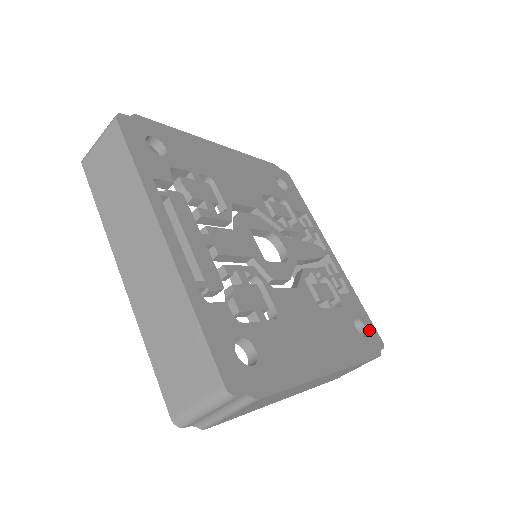
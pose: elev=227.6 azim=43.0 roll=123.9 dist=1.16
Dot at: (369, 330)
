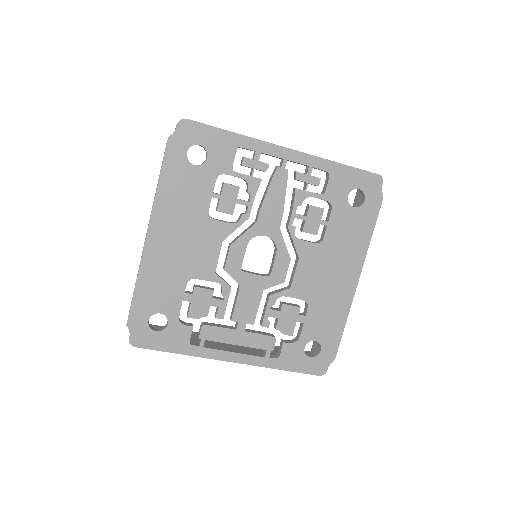
Dot at: (363, 186)
